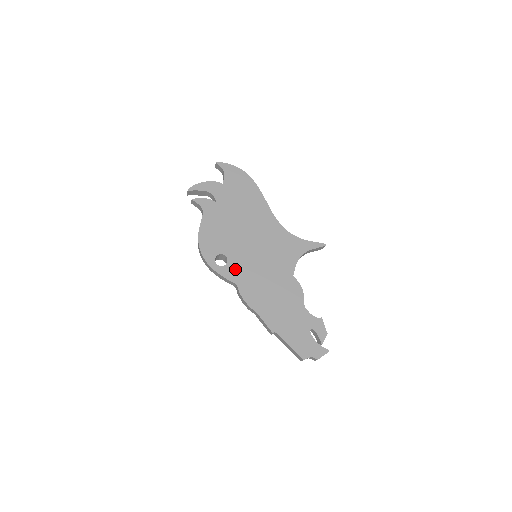
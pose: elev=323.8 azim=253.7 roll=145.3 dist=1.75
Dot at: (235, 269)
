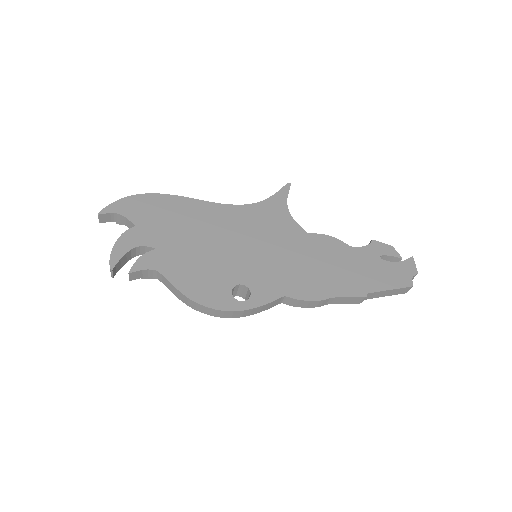
Dot at: (263, 285)
